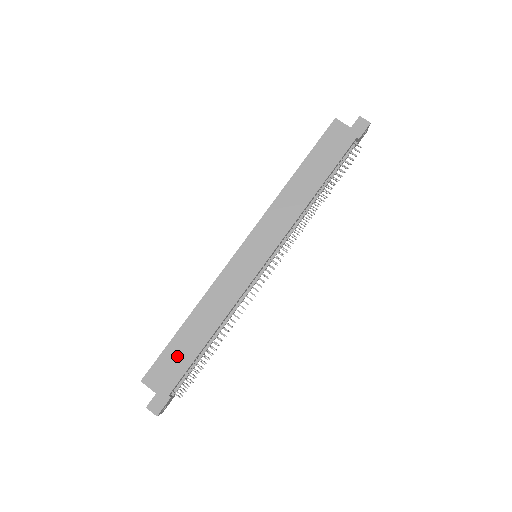
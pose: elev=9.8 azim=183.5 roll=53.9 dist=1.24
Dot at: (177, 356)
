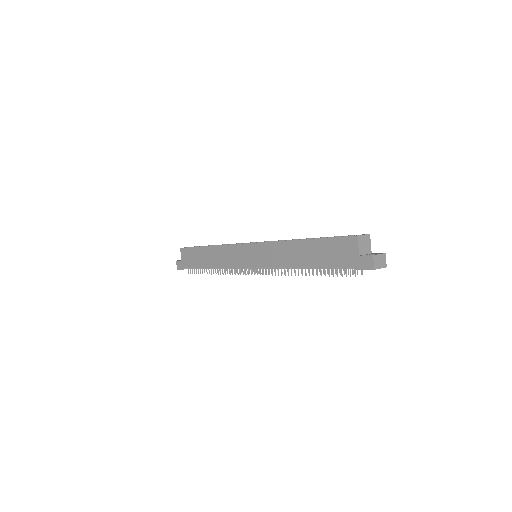
Dot at: (195, 257)
